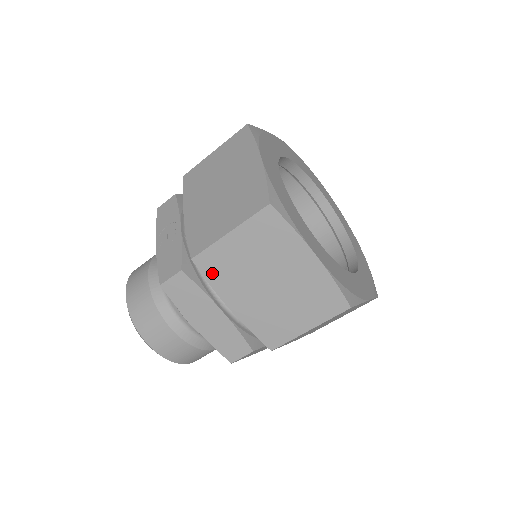
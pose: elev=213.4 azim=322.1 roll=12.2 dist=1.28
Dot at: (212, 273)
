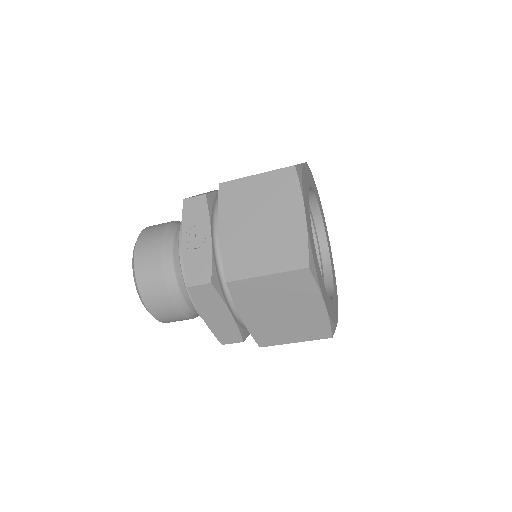
Dot at: (239, 295)
